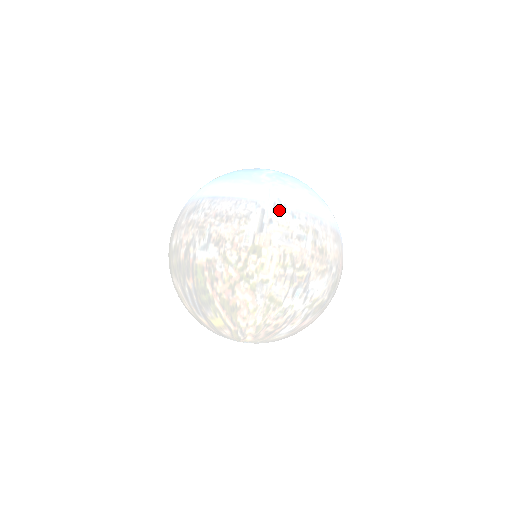
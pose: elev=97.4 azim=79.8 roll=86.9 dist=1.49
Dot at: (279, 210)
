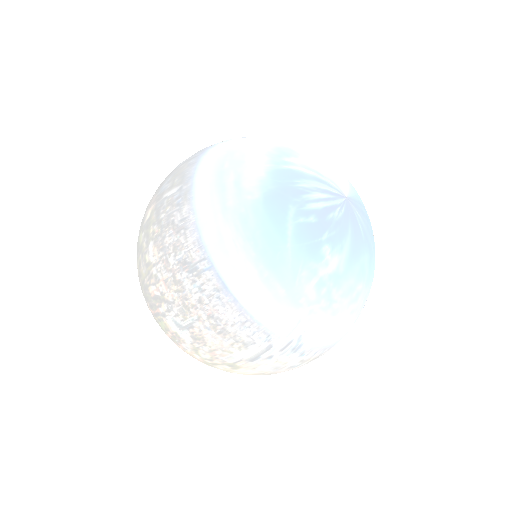
Dot at: (289, 350)
